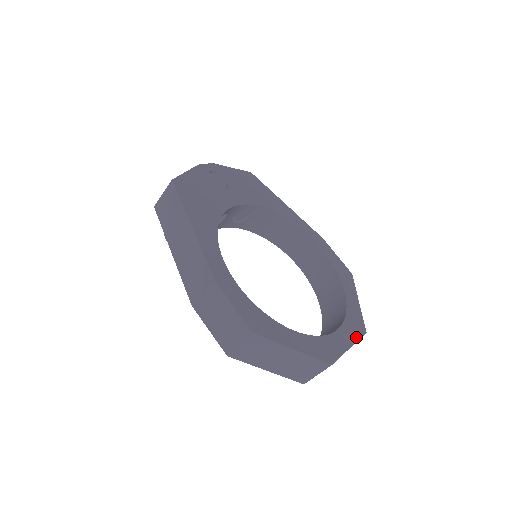
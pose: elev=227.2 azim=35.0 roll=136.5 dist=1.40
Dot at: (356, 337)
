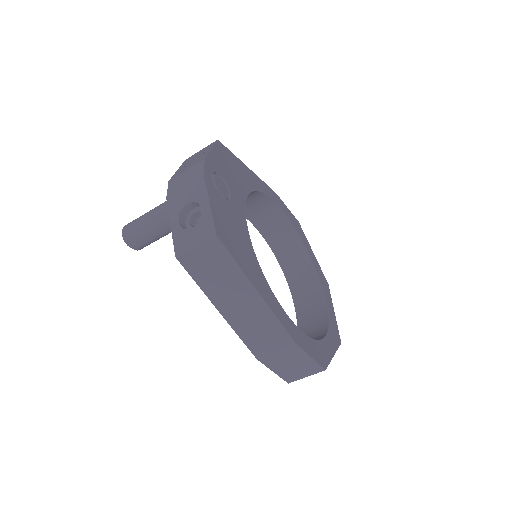
Dot at: (330, 297)
